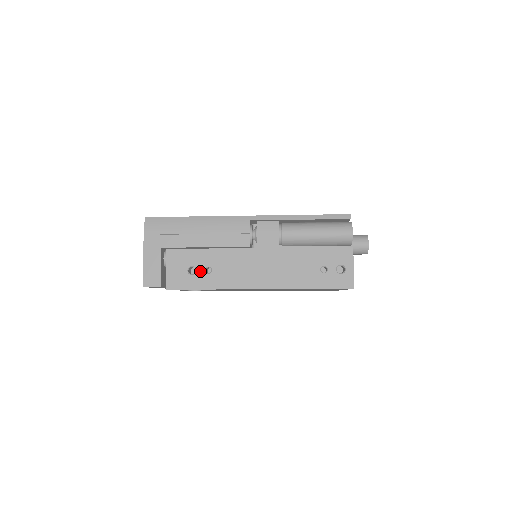
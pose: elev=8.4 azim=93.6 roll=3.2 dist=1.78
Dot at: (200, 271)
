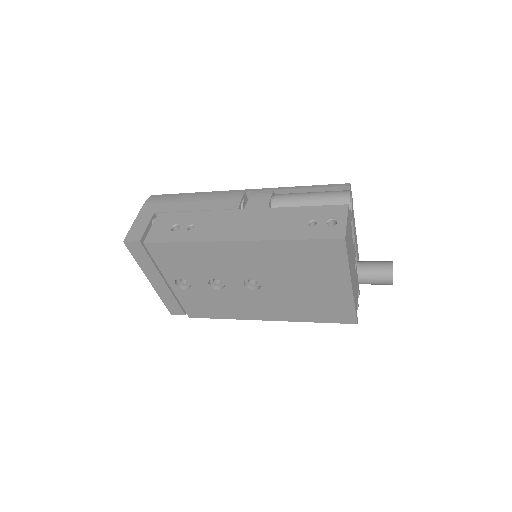
Dot at: (182, 228)
